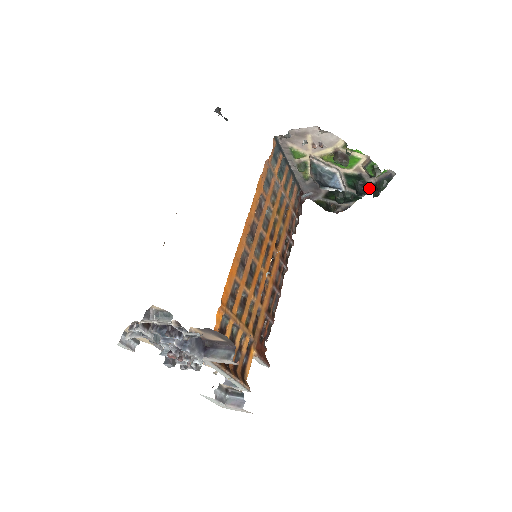
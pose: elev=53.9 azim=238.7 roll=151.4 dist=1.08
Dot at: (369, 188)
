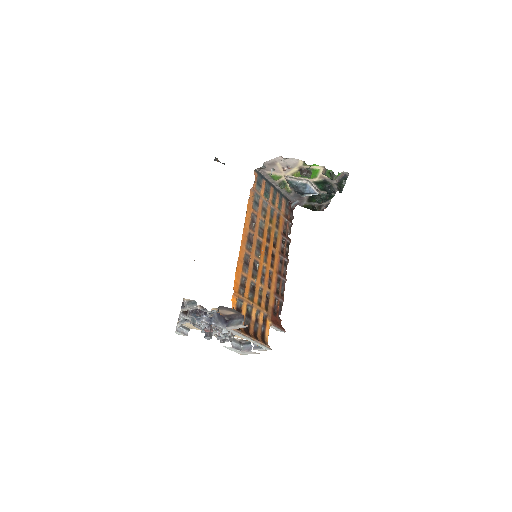
Dot at: (336, 188)
